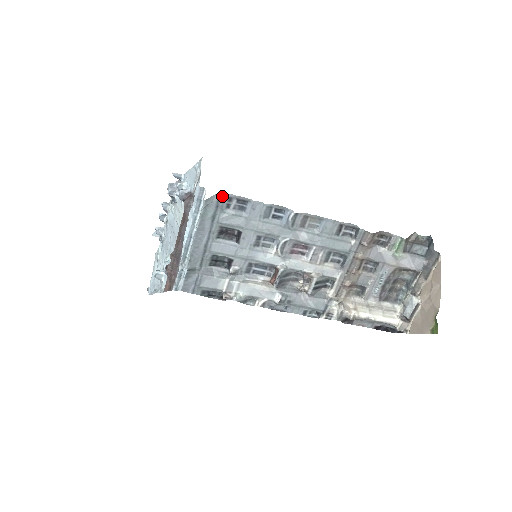
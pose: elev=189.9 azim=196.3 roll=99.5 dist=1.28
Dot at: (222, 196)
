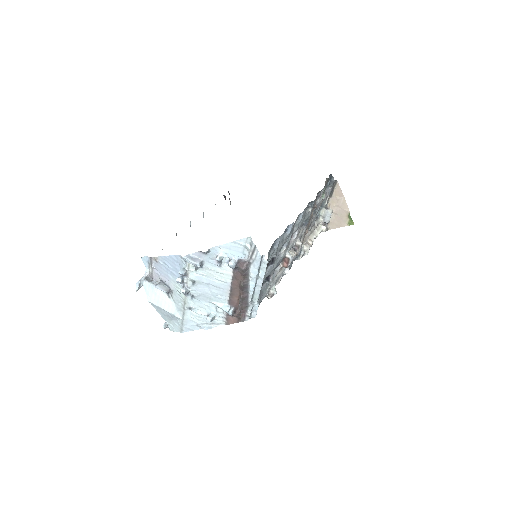
Dot at: (270, 250)
